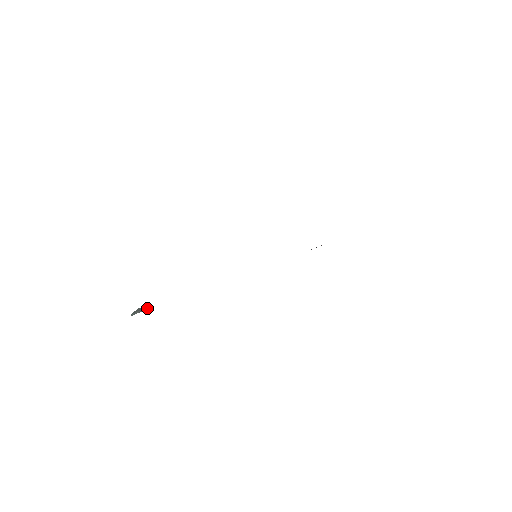
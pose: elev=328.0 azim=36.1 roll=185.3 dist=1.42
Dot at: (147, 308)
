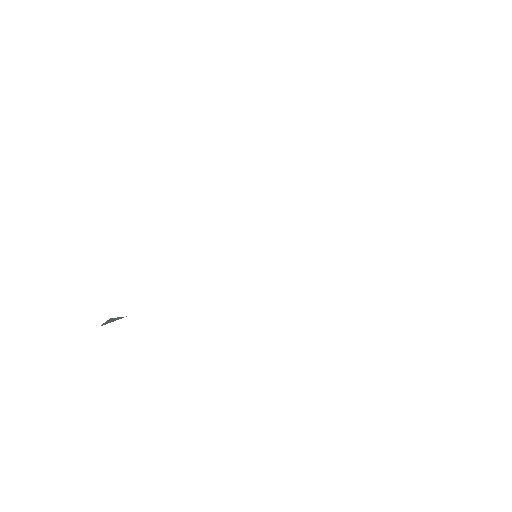
Dot at: (120, 318)
